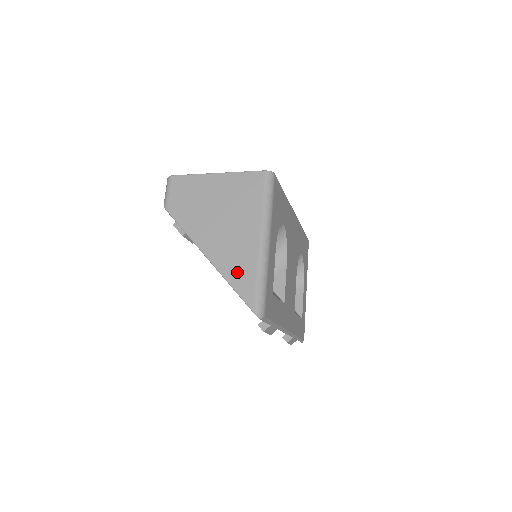
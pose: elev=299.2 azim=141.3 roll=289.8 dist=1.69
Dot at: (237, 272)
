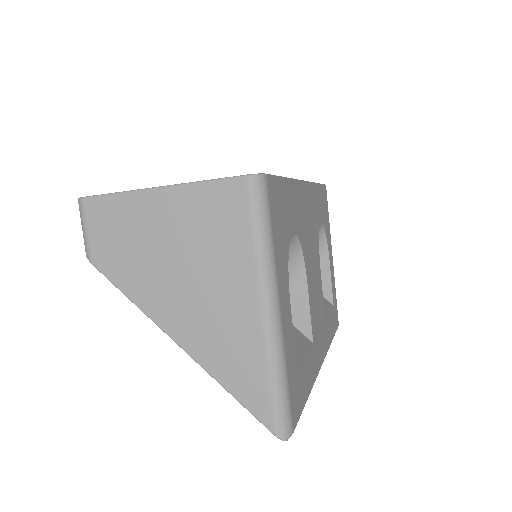
Dot at: (234, 369)
